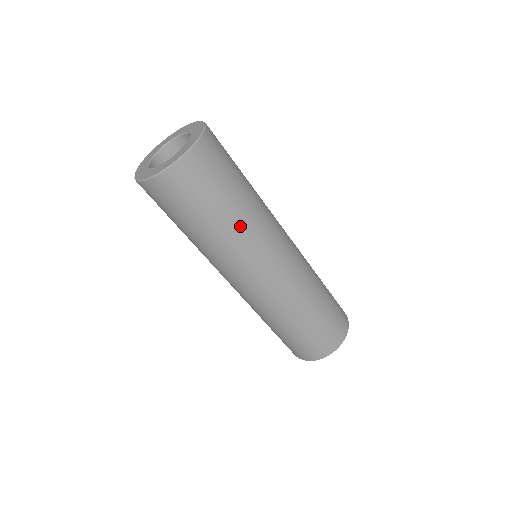
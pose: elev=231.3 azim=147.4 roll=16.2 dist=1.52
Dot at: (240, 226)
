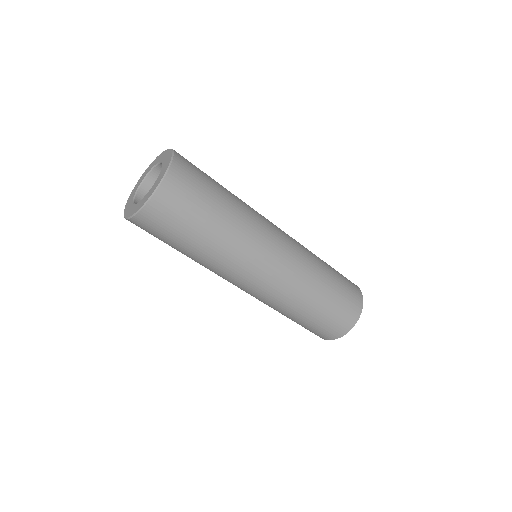
Dot at: (237, 220)
